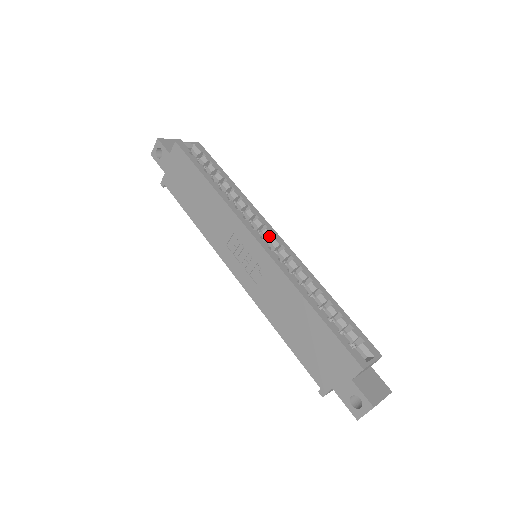
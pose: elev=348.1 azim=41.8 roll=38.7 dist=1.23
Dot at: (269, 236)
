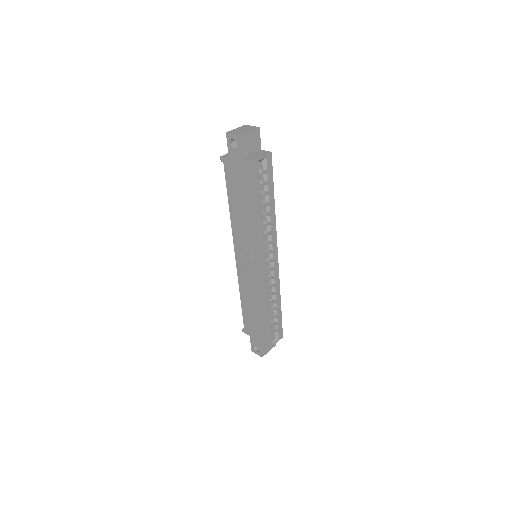
Dot at: (272, 258)
